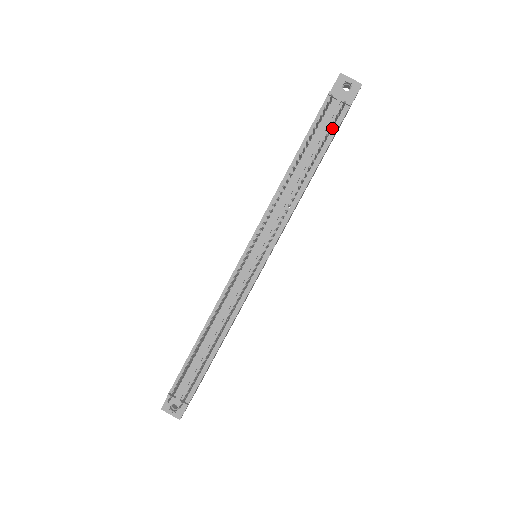
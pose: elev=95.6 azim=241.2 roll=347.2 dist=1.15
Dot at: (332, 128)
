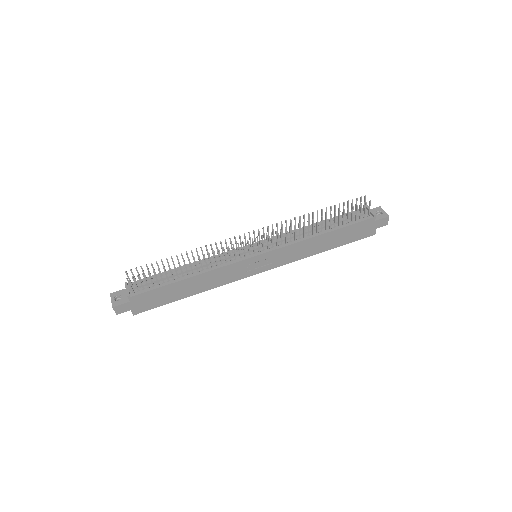
Dot at: (355, 220)
